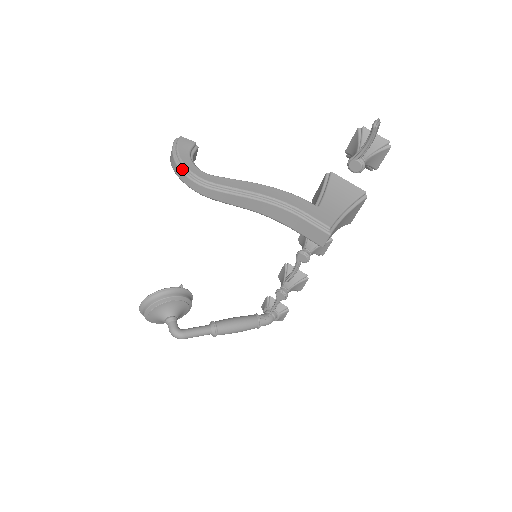
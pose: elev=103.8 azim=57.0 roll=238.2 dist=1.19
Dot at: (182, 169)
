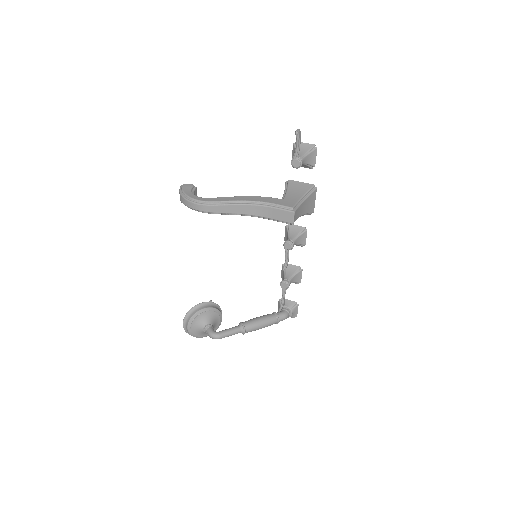
Dot at: (188, 199)
